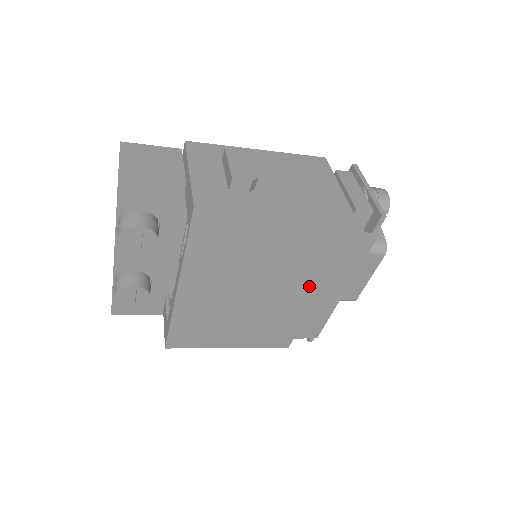
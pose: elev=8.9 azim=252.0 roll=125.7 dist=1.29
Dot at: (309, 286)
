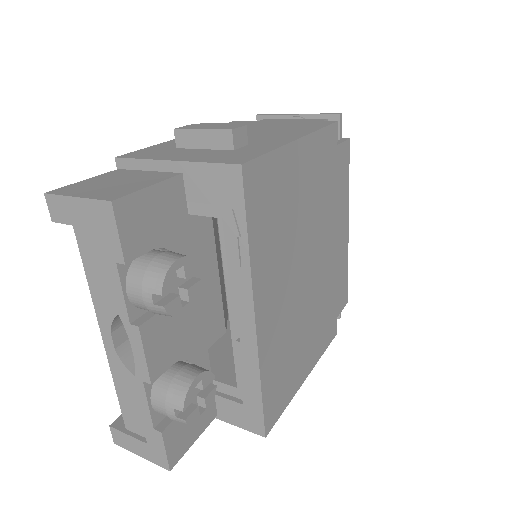
Dot at: (331, 233)
